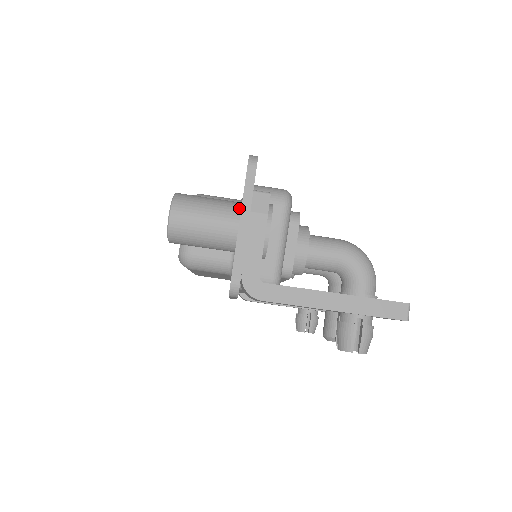
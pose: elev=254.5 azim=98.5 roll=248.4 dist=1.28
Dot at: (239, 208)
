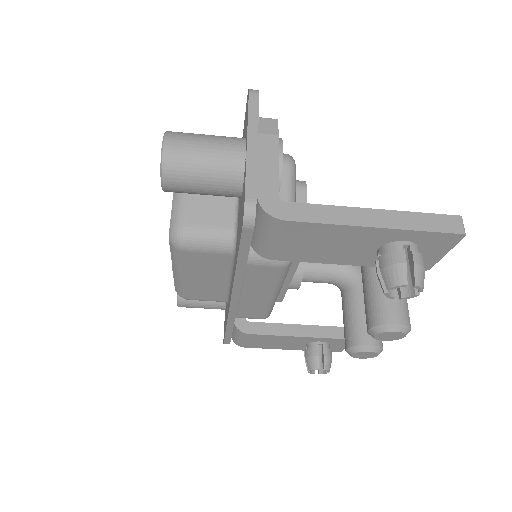
Dot at: (243, 138)
